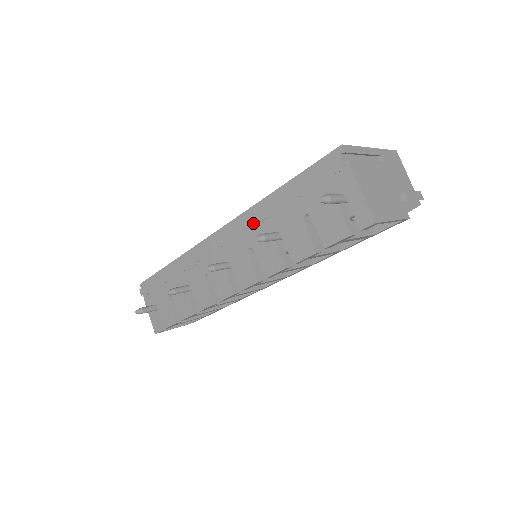
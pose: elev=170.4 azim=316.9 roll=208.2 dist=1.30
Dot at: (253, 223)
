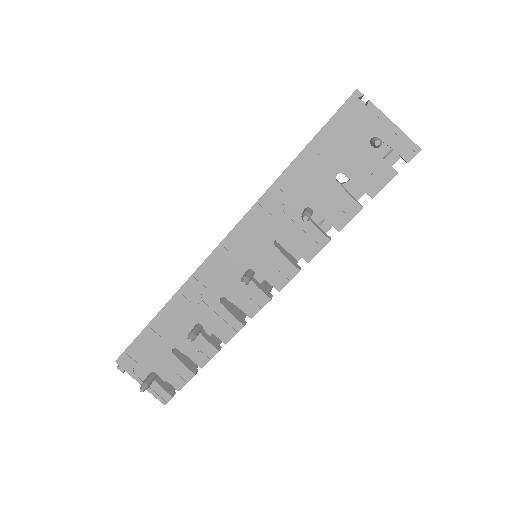
Dot at: (270, 212)
